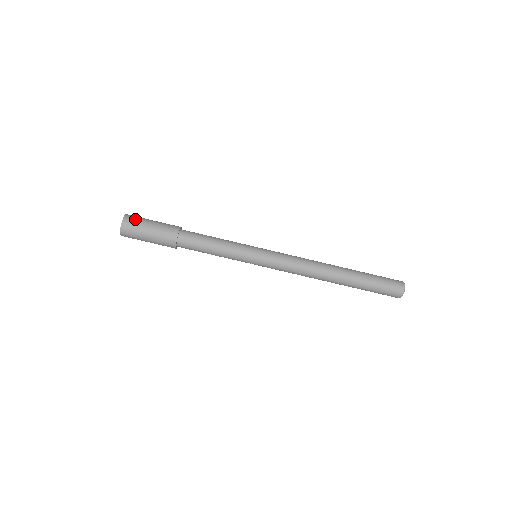
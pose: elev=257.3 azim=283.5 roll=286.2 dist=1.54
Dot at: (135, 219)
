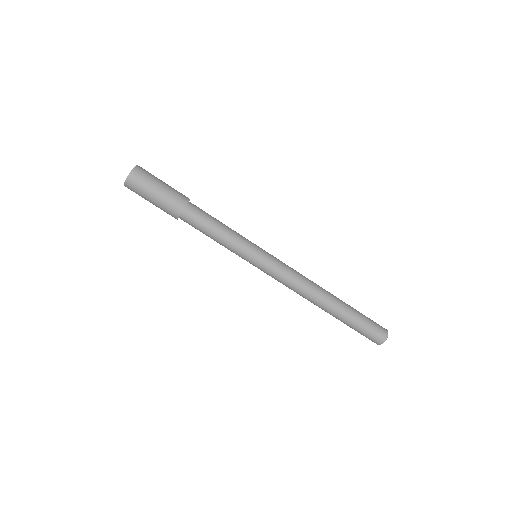
Dot at: (146, 173)
